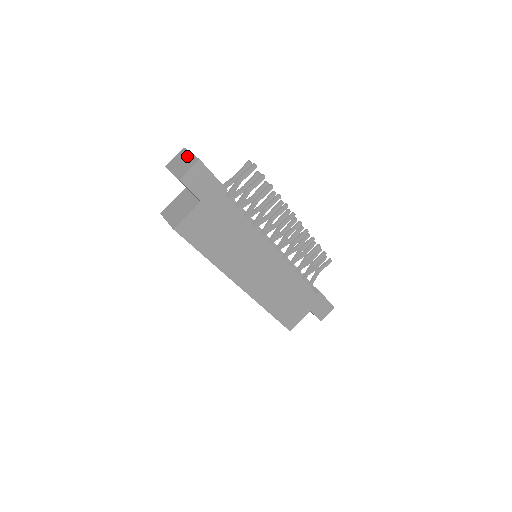
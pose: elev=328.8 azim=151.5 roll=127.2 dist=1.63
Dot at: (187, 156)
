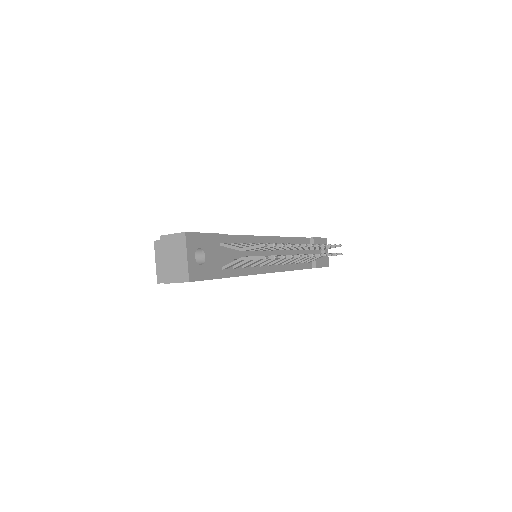
Dot at: (182, 255)
